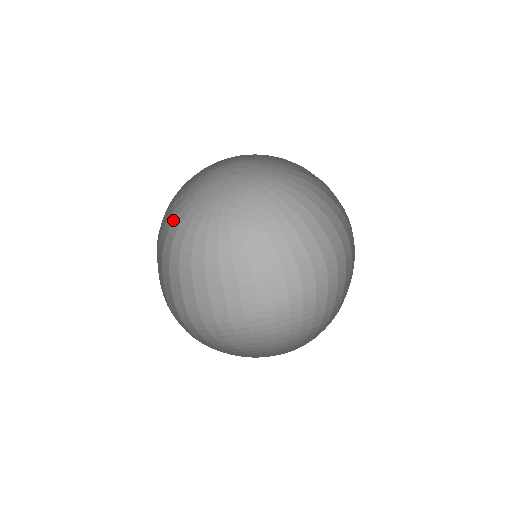
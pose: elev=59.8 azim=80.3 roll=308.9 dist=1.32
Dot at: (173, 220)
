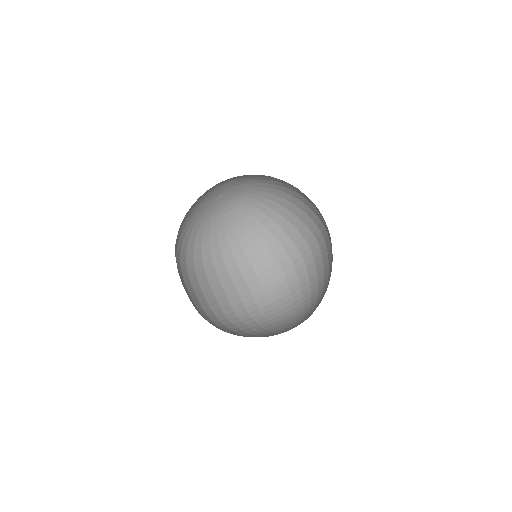
Dot at: occluded
